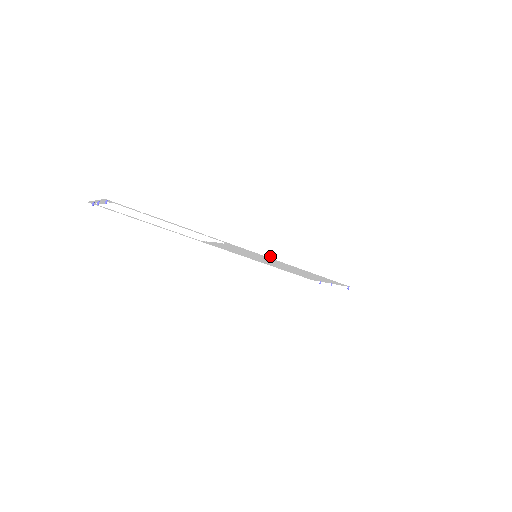
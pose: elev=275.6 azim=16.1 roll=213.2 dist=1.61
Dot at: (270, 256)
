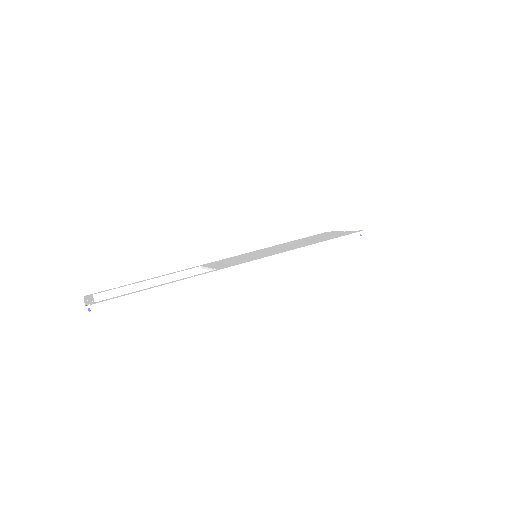
Dot at: (264, 258)
